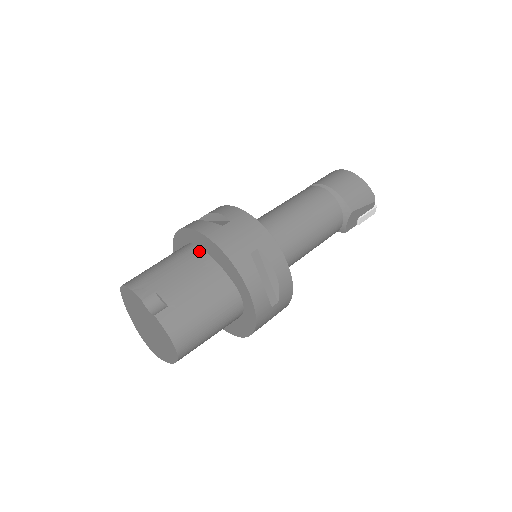
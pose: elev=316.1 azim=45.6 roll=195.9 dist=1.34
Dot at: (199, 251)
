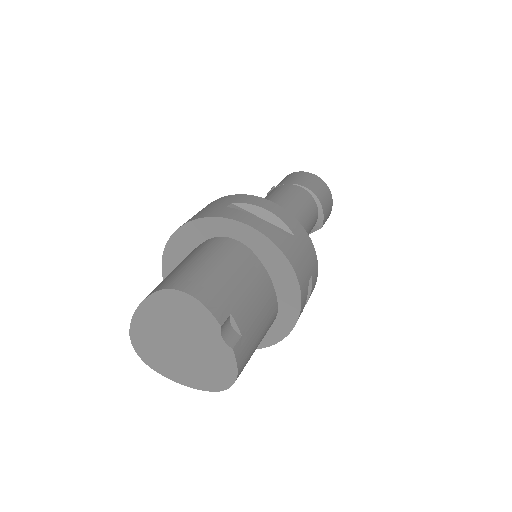
Dot at: (255, 259)
